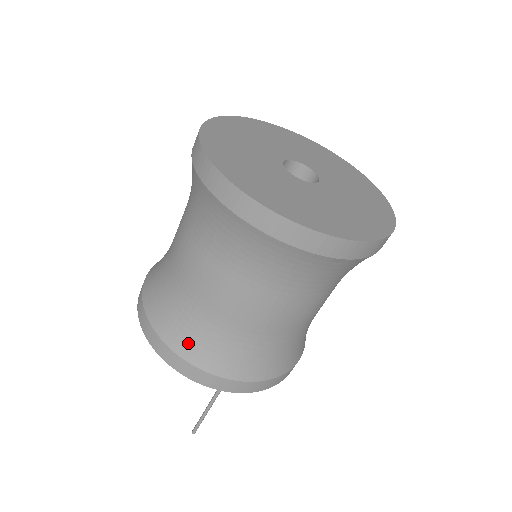
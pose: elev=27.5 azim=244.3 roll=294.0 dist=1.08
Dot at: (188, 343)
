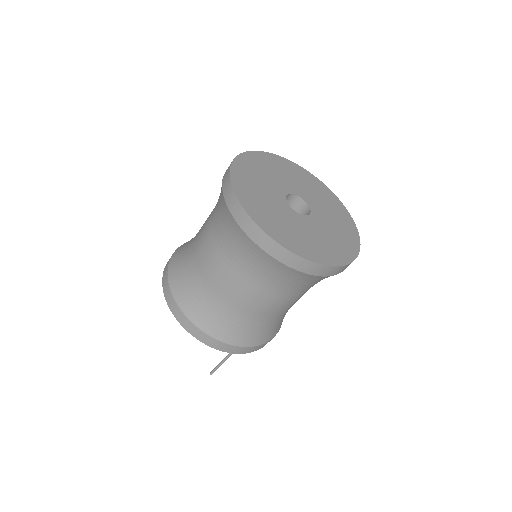
Dot at: (231, 334)
